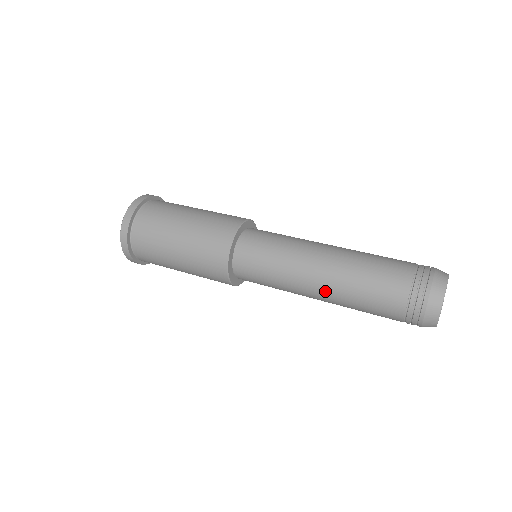
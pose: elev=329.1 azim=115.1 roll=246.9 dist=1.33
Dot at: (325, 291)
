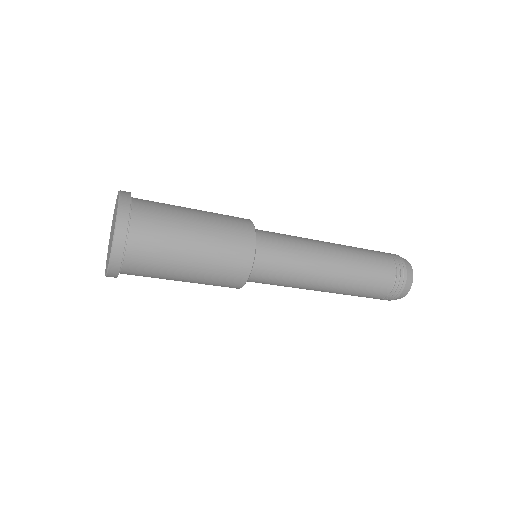
Dot at: (339, 255)
